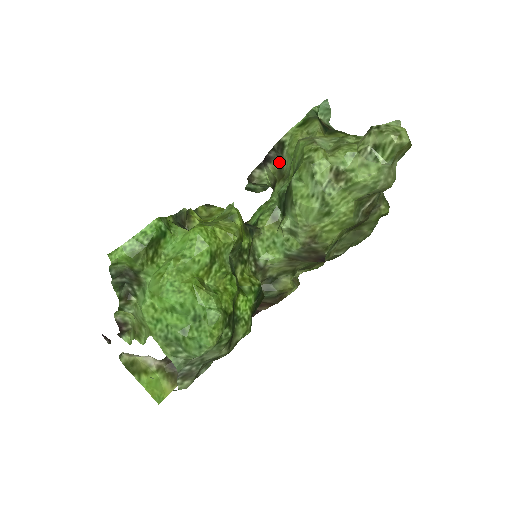
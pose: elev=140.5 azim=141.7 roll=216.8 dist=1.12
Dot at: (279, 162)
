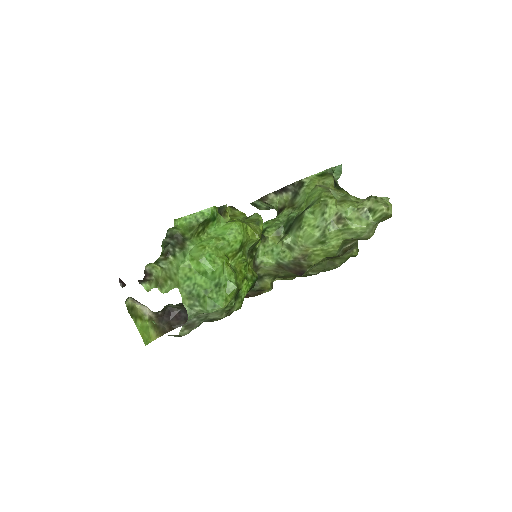
Dot at: (293, 195)
